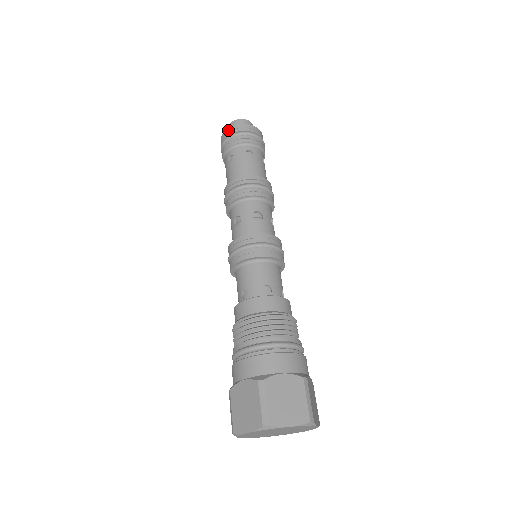
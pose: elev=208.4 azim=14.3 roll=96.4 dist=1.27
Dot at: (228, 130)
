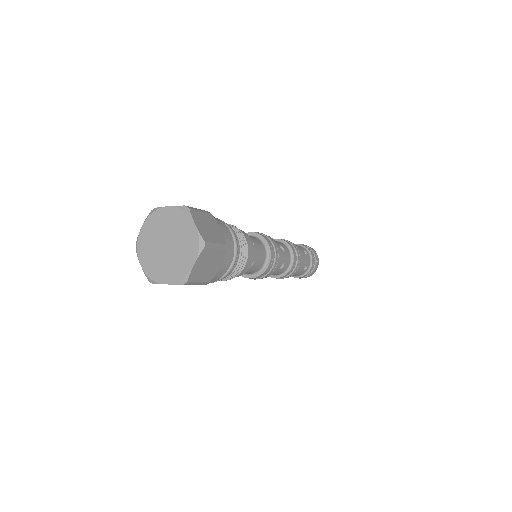
Dot at: occluded
